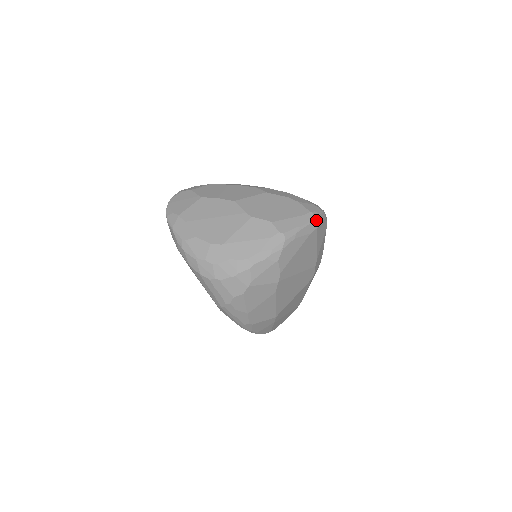
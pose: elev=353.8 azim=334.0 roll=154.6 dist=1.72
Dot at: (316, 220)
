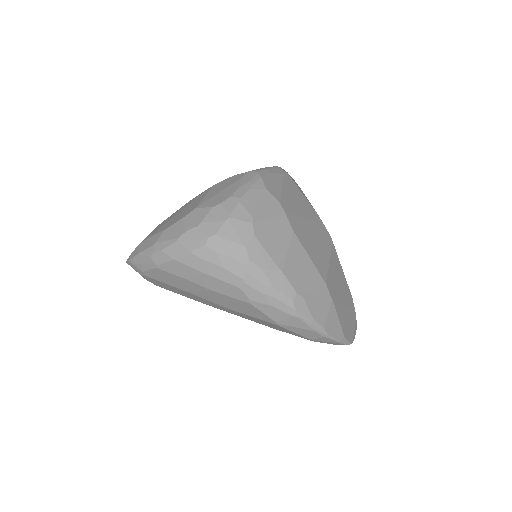
Dot at: (281, 168)
